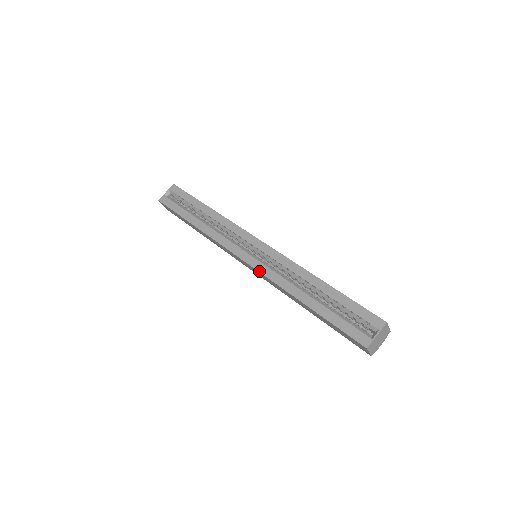
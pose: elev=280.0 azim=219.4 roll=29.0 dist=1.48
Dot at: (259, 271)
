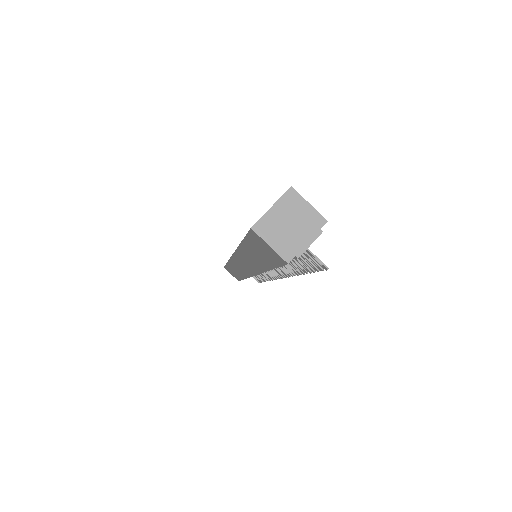
Dot at: occluded
